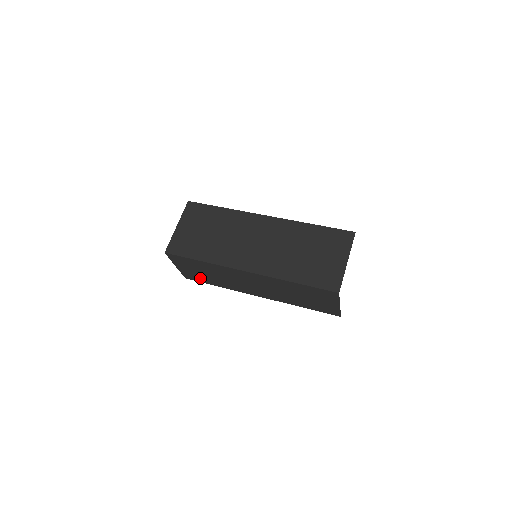
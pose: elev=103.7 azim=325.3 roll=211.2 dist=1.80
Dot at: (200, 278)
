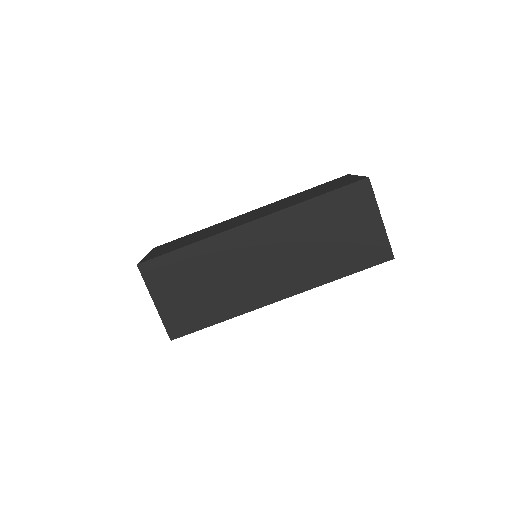
Dot at: occluded
